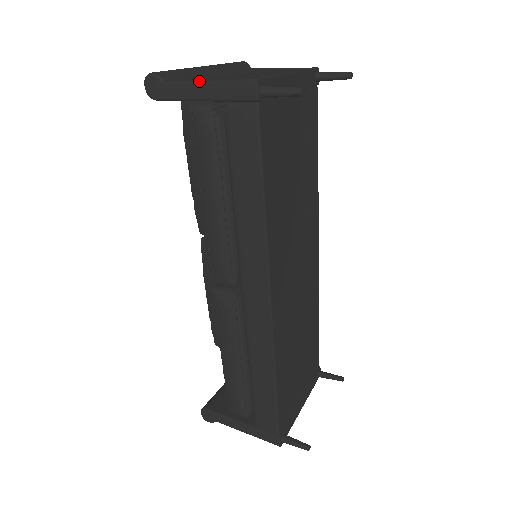
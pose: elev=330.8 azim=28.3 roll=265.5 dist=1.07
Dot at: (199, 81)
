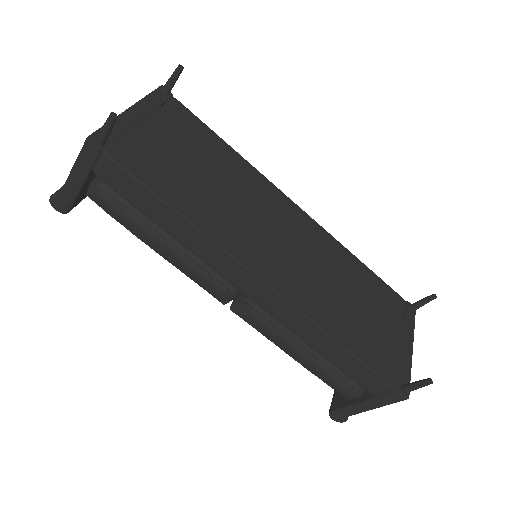
Dot at: (69, 174)
